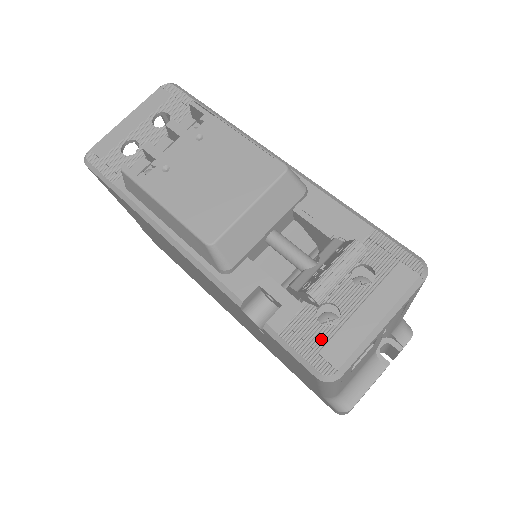
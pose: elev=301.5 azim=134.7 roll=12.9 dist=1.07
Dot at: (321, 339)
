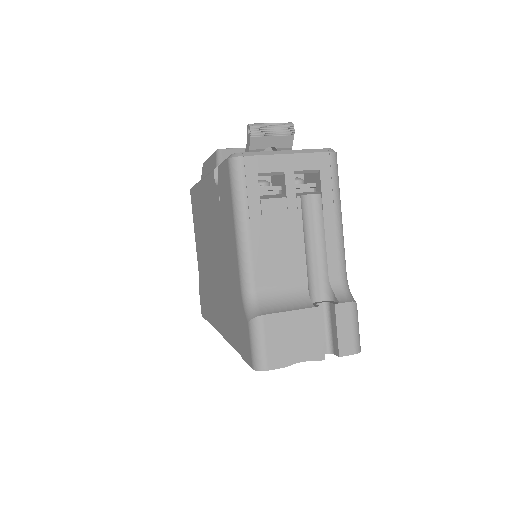
Dot at: occluded
